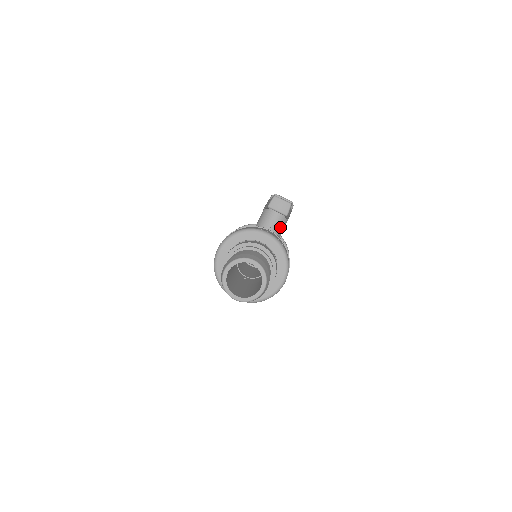
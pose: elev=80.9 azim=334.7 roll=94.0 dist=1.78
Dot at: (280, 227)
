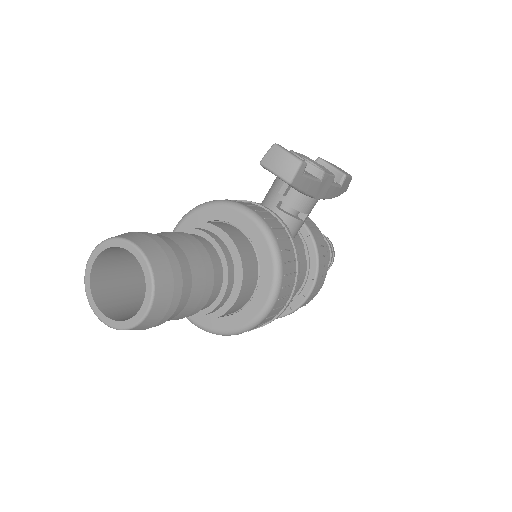
Dot at: occluded
